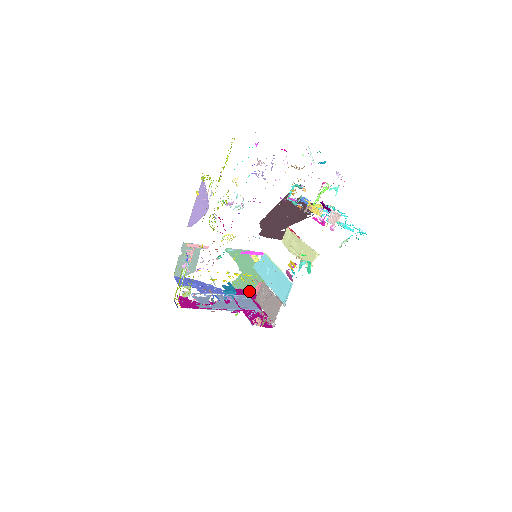
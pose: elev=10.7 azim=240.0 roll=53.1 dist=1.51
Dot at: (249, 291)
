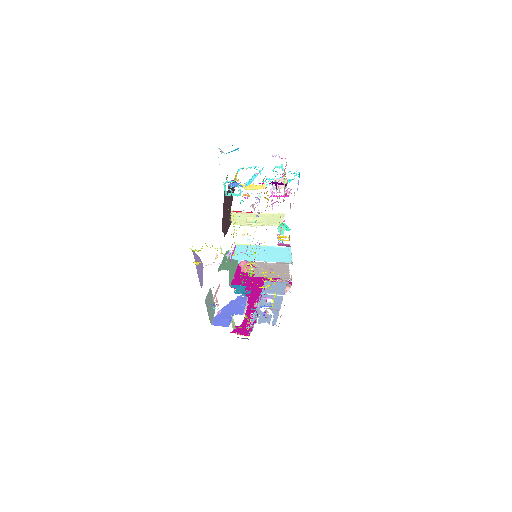
Dot at: (237, 275)
